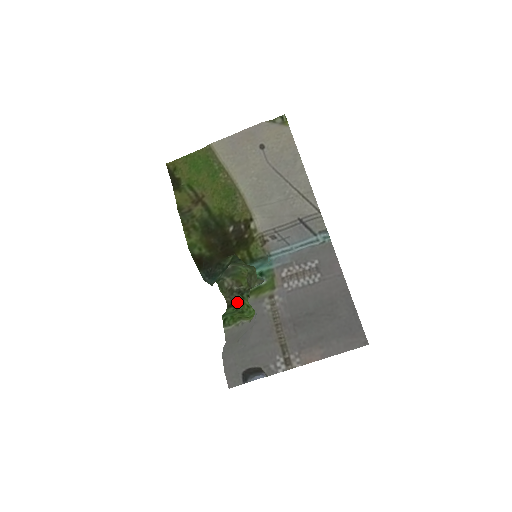
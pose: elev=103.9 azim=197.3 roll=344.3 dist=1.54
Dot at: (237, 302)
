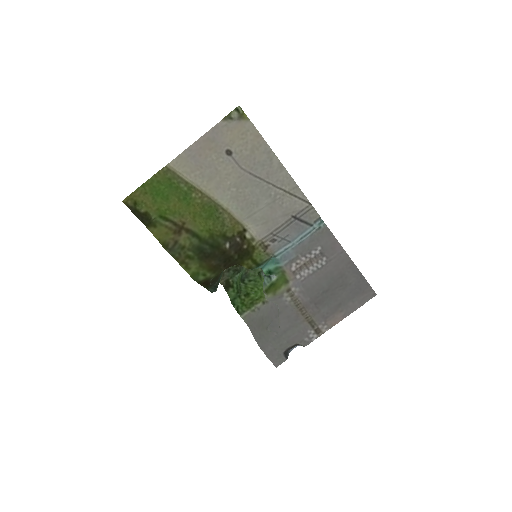
Dot at: (232, 281)
